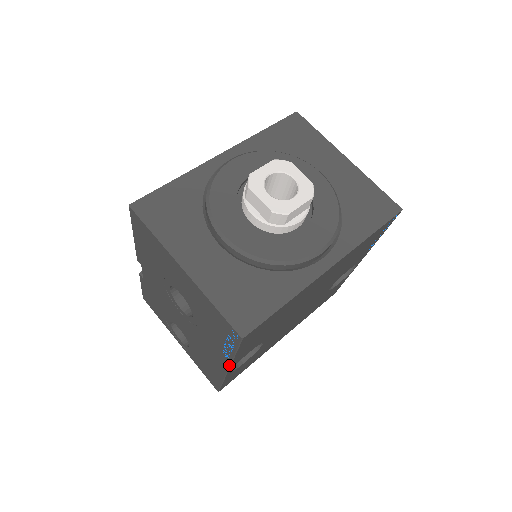
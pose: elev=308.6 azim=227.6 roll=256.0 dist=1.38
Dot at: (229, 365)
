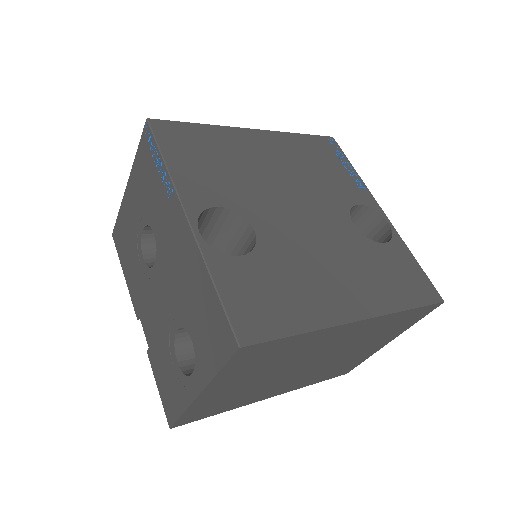
Dot at: (177, 196)
